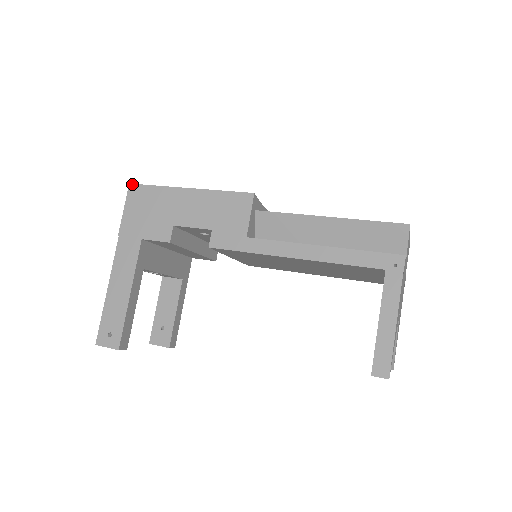
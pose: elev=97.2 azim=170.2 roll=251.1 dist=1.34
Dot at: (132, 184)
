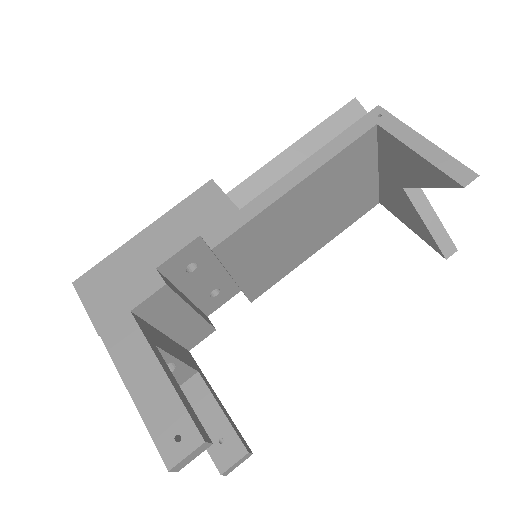
Dot at: (76, 280)
